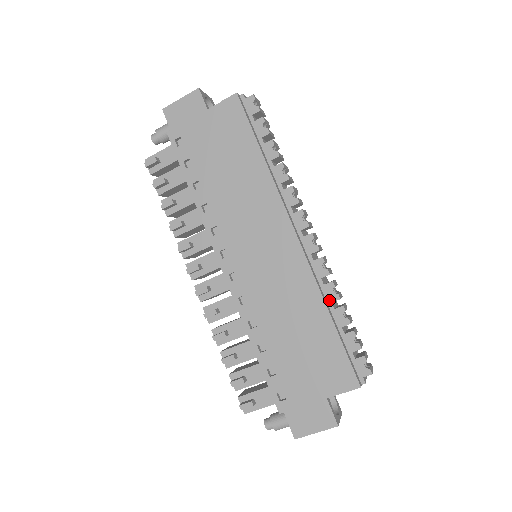
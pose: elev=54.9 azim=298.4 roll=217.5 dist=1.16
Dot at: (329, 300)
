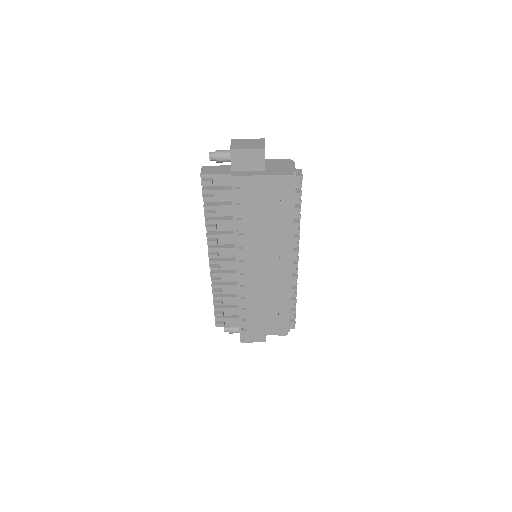
Dot at: (291, 296)
